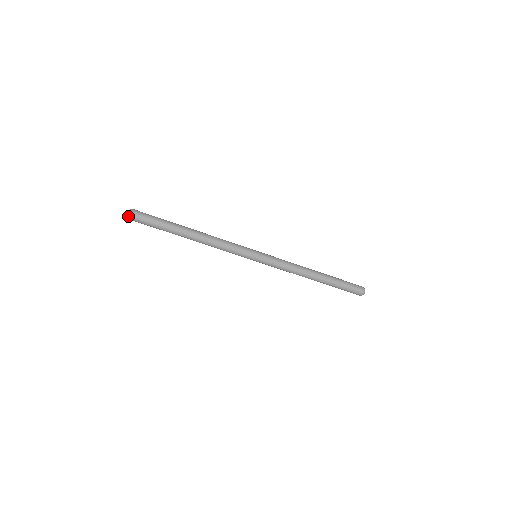
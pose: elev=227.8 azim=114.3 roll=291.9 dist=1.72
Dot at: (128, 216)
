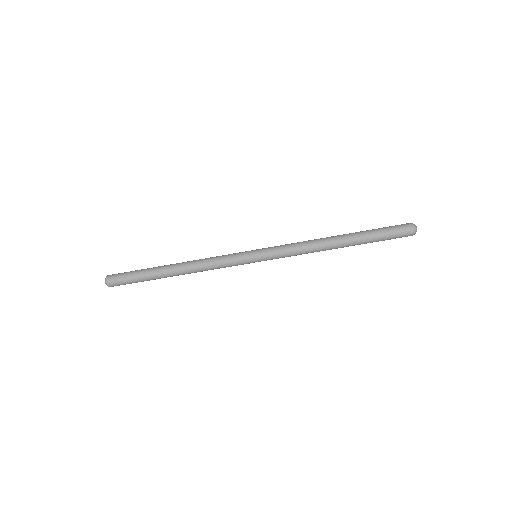
Dot at: (106, 284)
